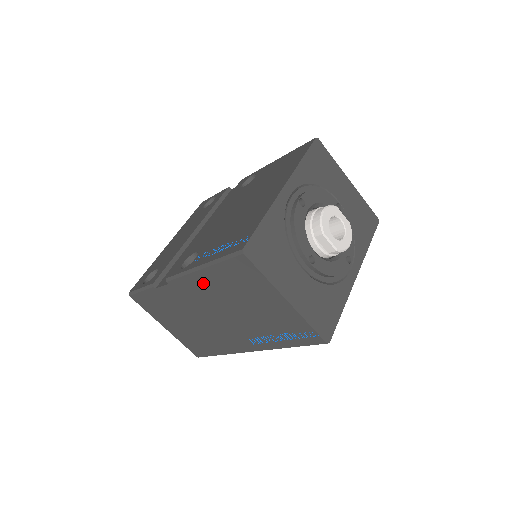
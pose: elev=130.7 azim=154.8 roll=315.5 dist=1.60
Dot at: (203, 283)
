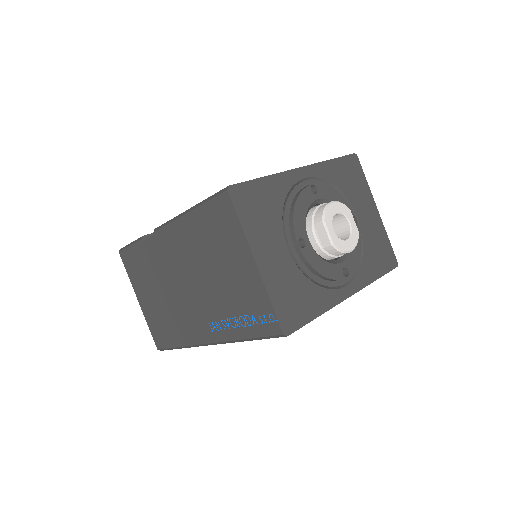
Dot at: (184, 234)
